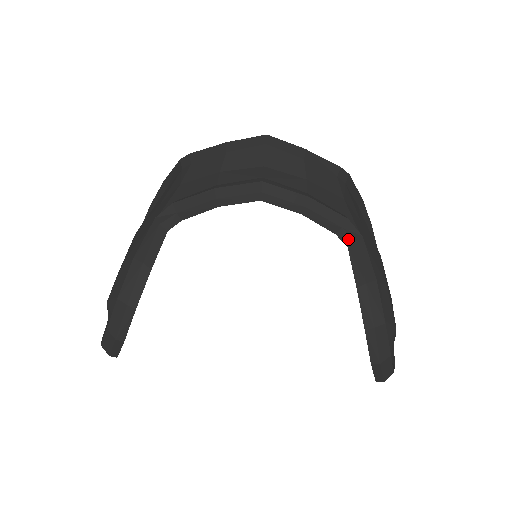
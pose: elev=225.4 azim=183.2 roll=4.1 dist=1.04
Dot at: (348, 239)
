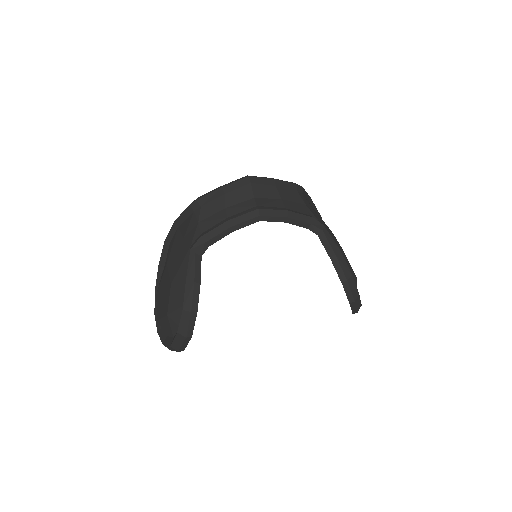
Dot at: (317, 230)
